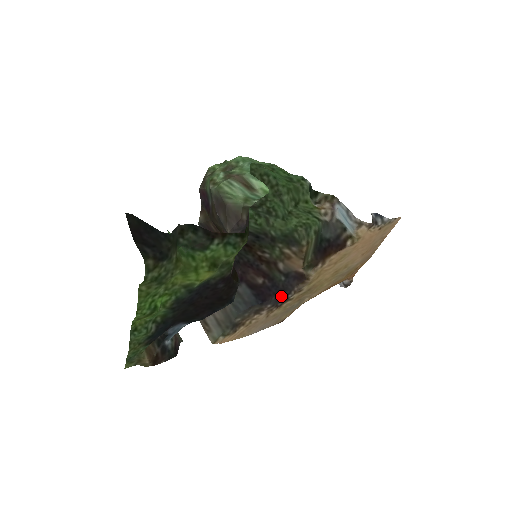
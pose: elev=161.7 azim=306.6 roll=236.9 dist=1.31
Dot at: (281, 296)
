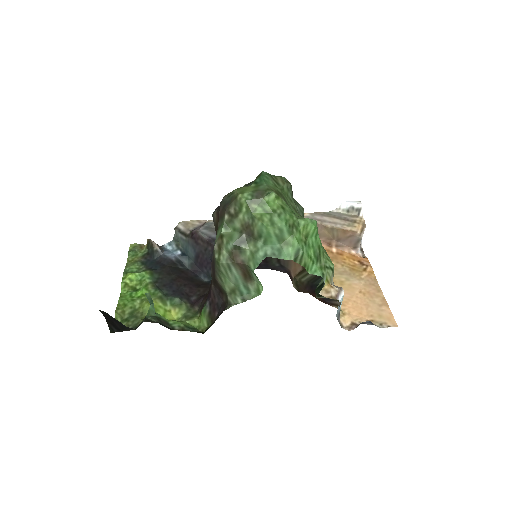
Dot at: occluded
